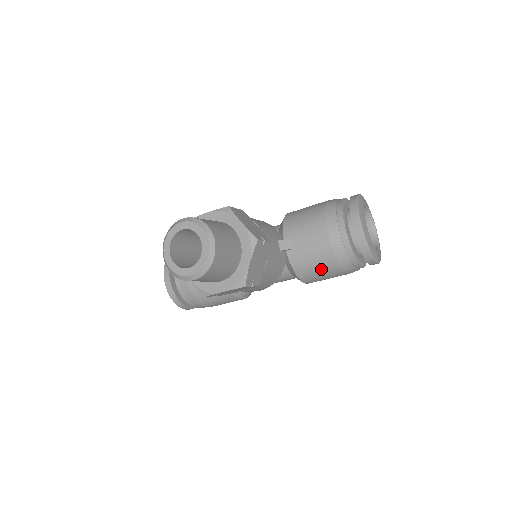
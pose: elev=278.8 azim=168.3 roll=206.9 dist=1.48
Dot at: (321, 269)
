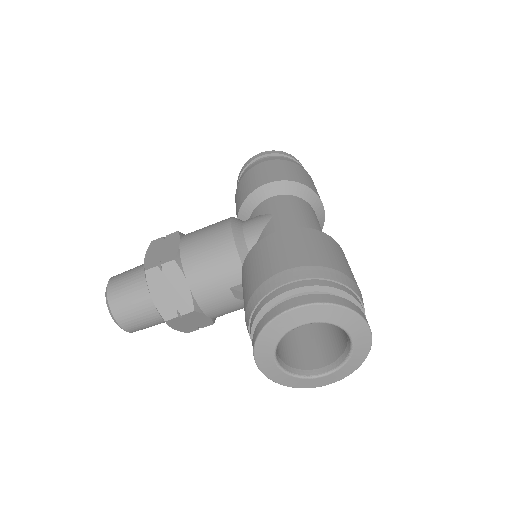
Dot at: occluded
